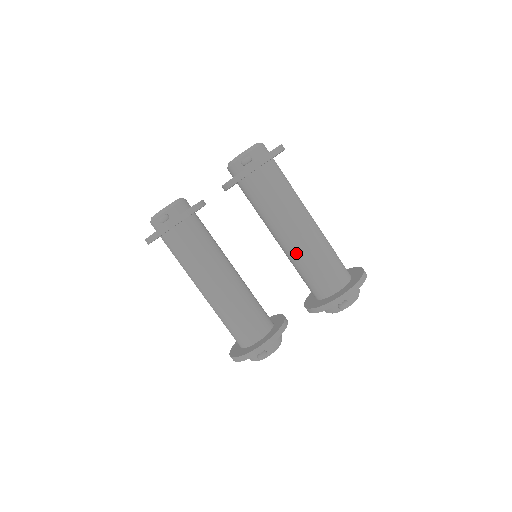
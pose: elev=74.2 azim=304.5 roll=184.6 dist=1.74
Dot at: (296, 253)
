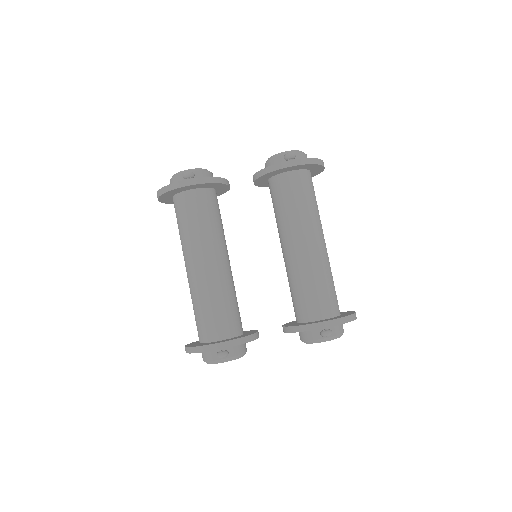
Dot at: (299, 264)
